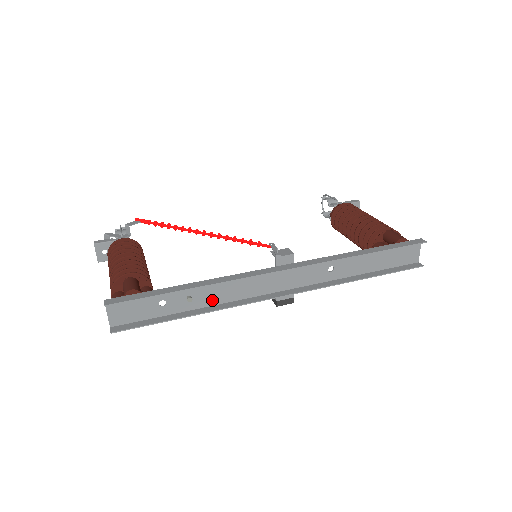
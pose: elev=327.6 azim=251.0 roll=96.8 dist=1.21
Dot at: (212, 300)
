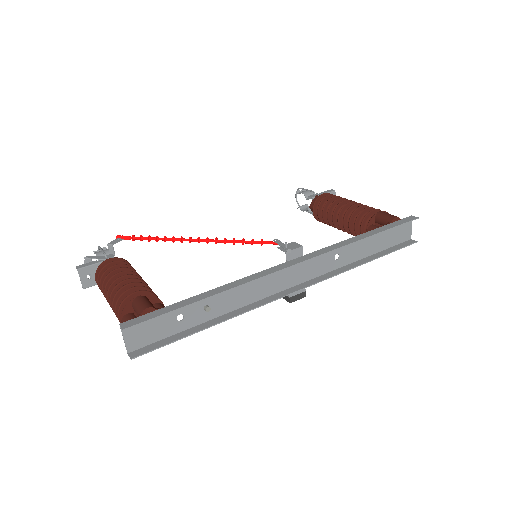
Dot at: (229, 306)
